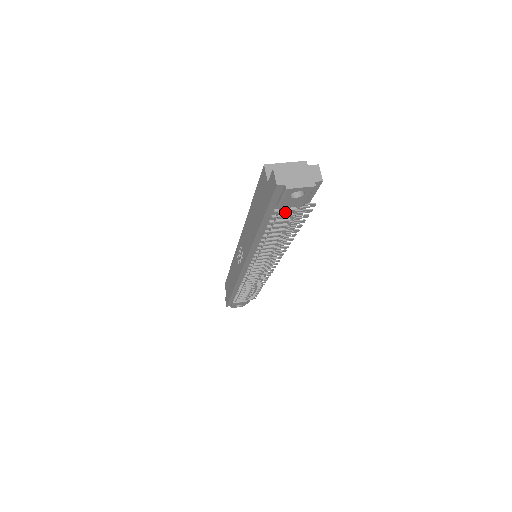
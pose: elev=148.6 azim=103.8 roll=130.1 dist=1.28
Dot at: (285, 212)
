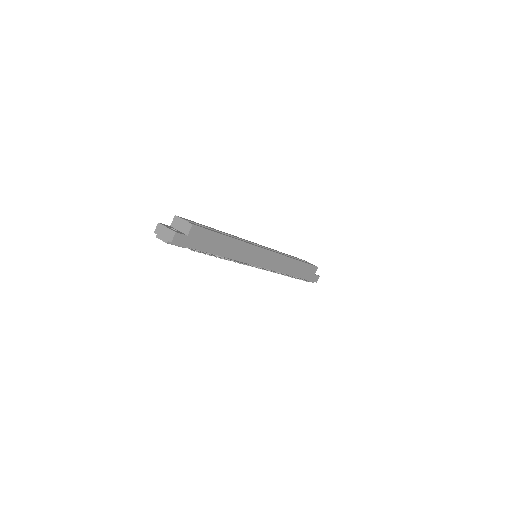
Dot at: occluded
